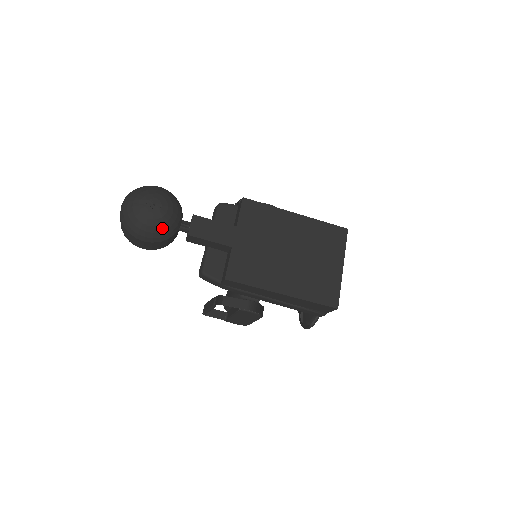
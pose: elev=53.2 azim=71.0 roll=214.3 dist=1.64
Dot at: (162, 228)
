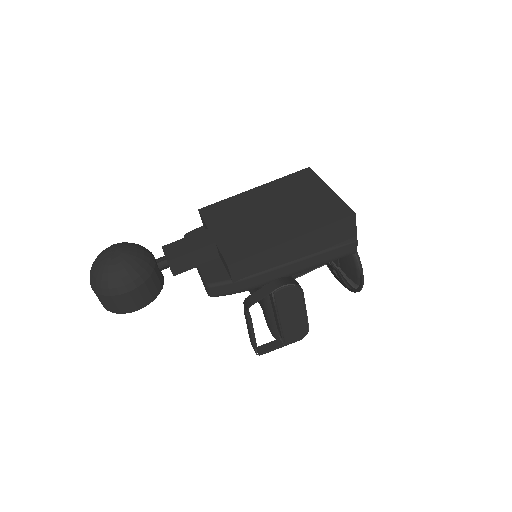
Dot at: (135, 266)
